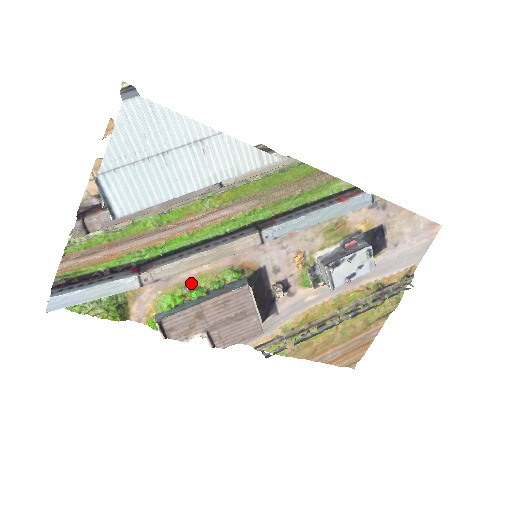
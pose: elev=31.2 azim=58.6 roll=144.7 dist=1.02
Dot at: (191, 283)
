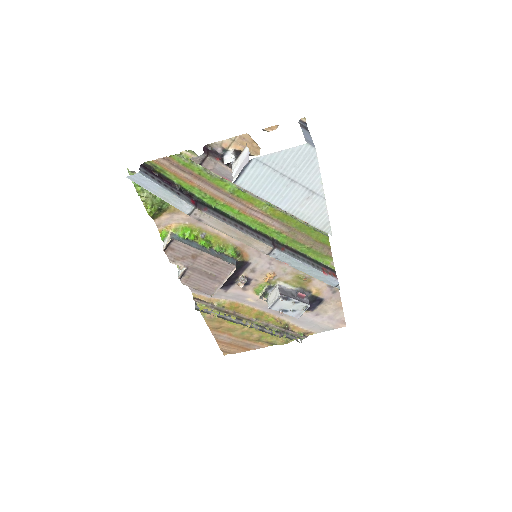
Dot at: (208, 235)
